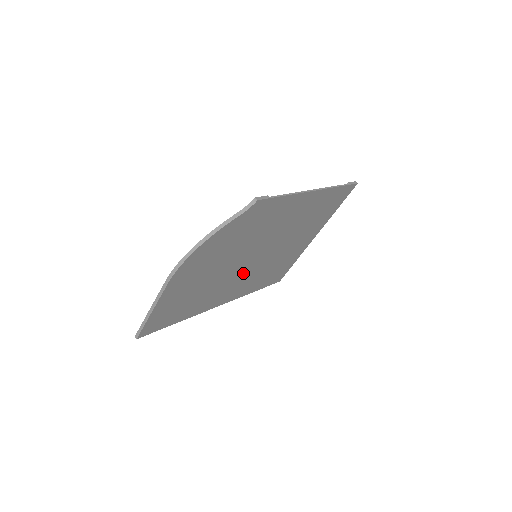
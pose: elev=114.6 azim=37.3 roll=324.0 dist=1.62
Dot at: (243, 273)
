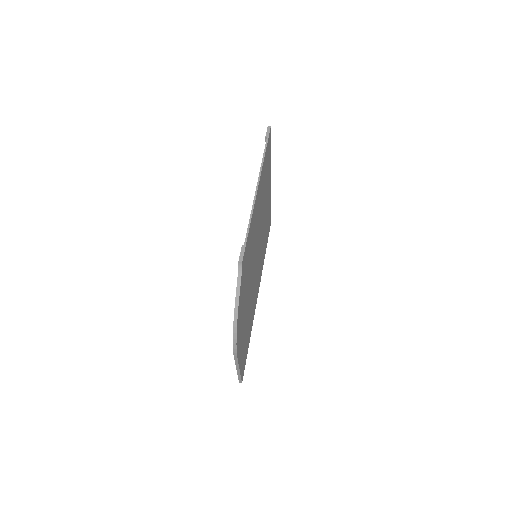
Dot at: (257, 270)
